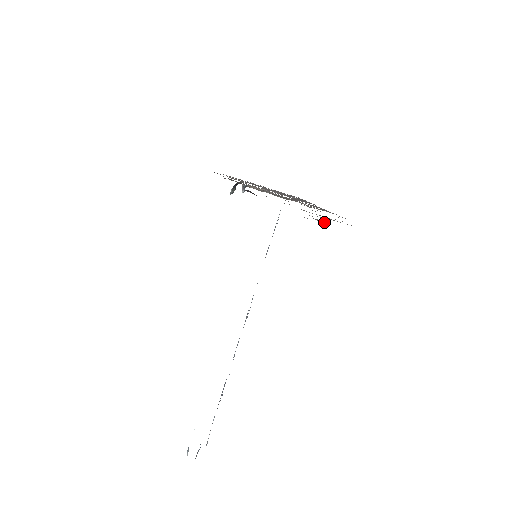
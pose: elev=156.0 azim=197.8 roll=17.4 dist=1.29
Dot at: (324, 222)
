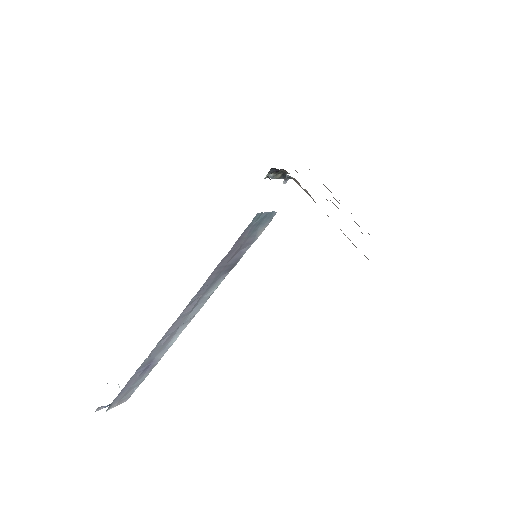
Dot at: occluded
